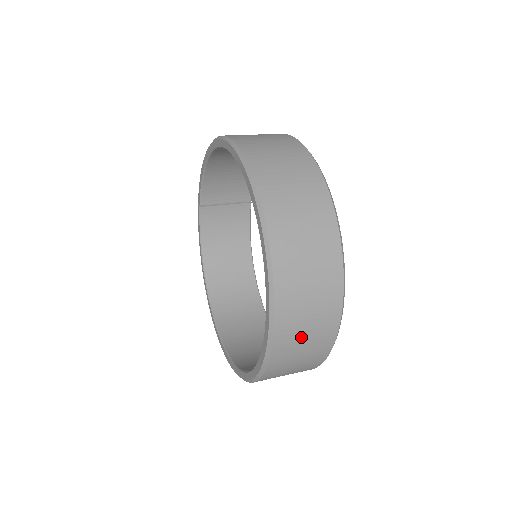
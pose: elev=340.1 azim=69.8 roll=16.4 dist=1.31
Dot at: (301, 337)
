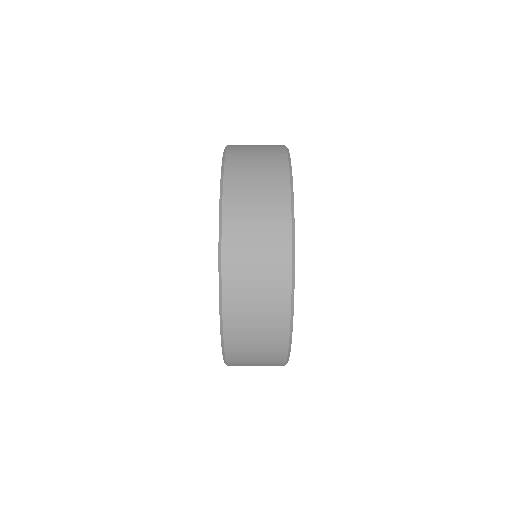
Dot at: (252, 197)
